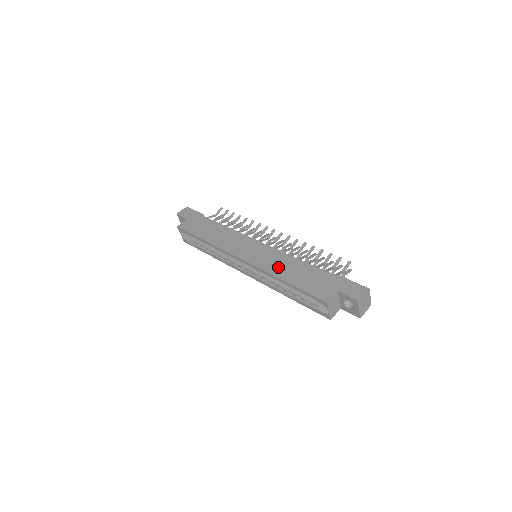
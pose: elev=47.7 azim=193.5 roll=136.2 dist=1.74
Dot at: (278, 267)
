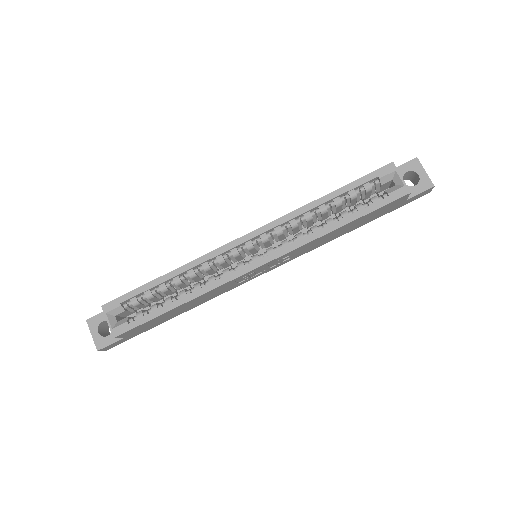
Dot at: occluded
